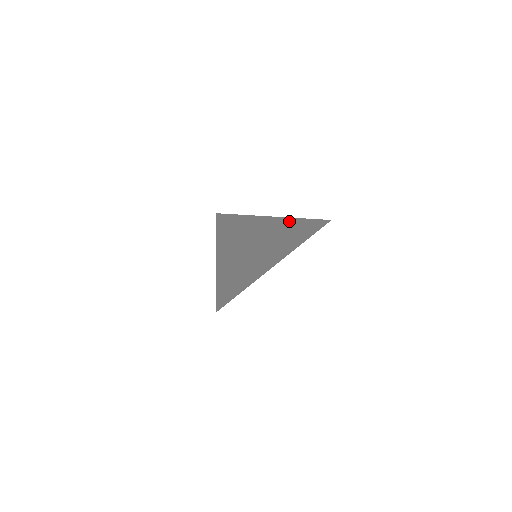
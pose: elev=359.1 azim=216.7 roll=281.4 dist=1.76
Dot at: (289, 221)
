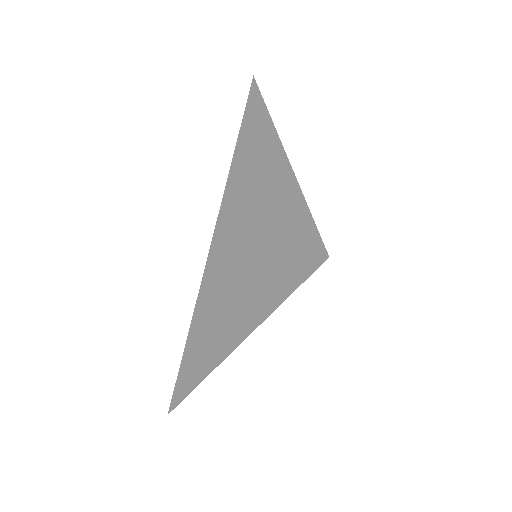
Dot at: (299, 201)
